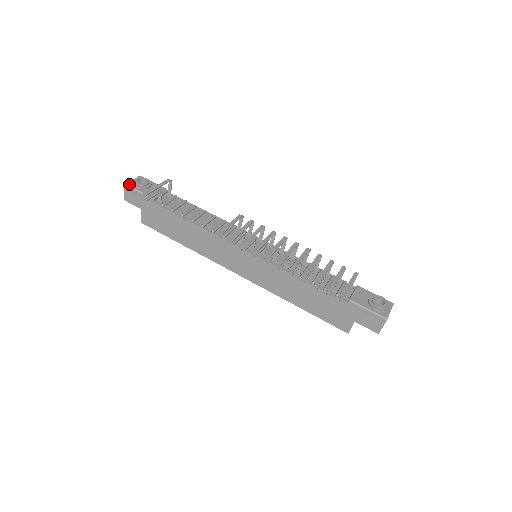
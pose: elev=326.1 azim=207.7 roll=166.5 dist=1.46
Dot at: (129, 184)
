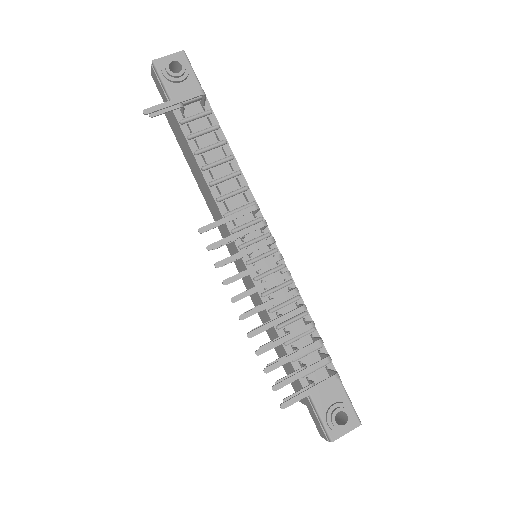
Dot at: (157, 63)
